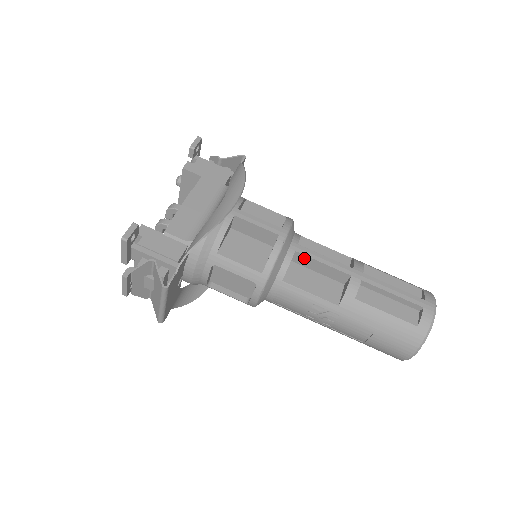
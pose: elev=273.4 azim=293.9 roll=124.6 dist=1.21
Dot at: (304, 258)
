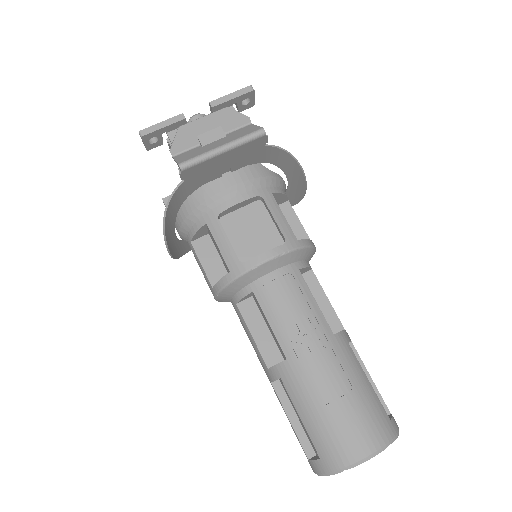
Dot at: (313, 282)
